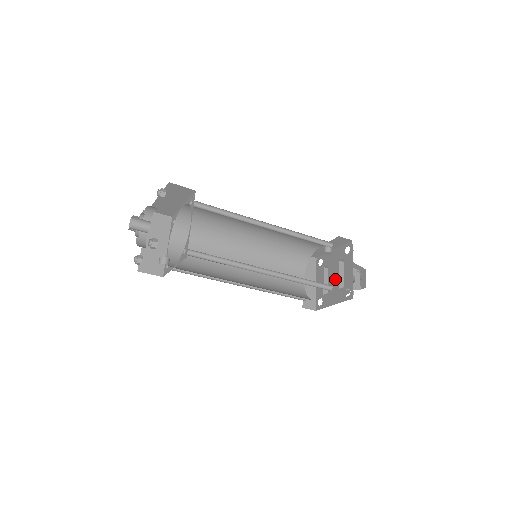
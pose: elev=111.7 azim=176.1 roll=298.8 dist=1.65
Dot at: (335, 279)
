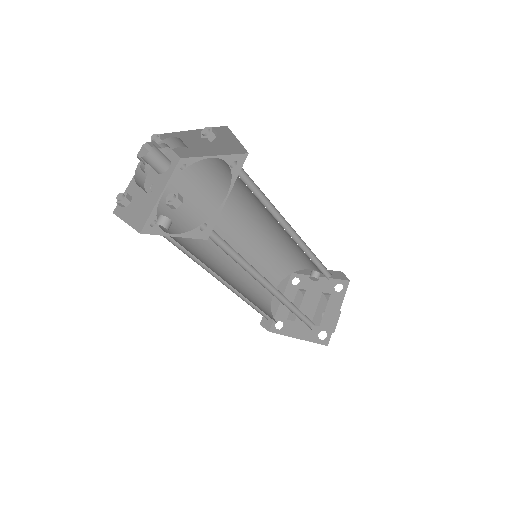
Dot at: (310, 311)
